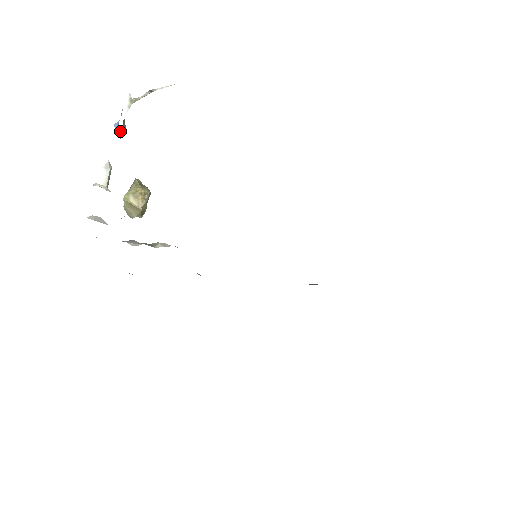
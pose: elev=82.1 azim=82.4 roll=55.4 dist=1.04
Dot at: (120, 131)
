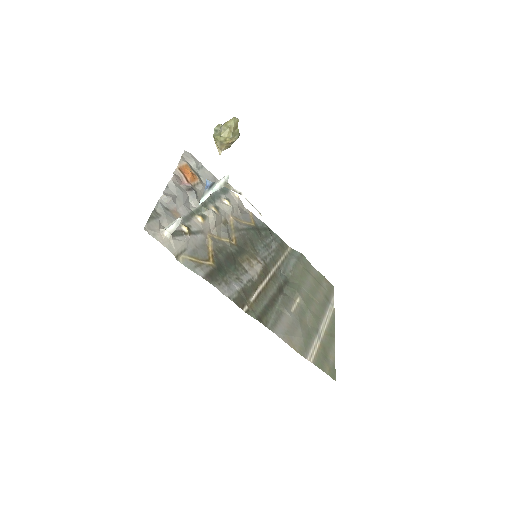
Dot at: (202, 201)
